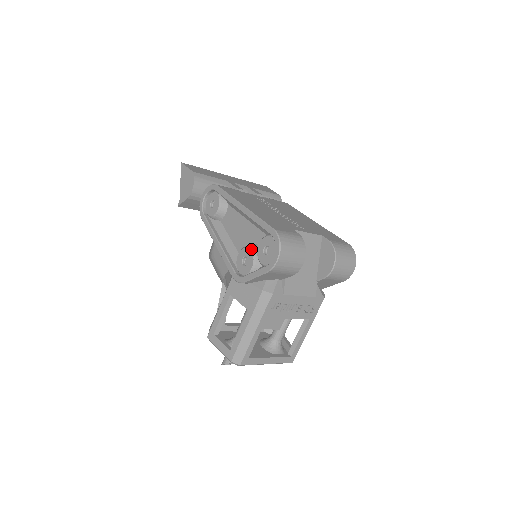
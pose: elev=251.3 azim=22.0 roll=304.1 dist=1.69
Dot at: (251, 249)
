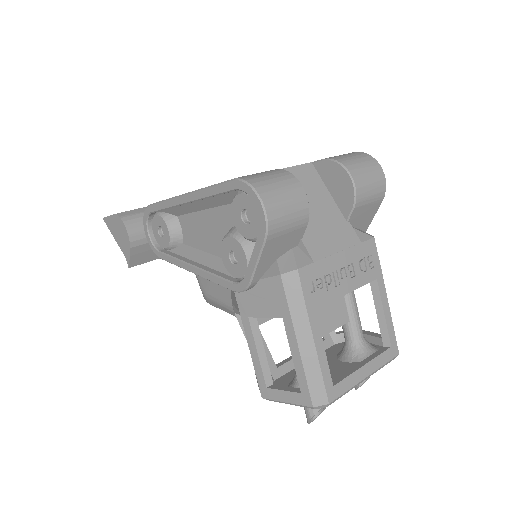
Dot at: (229, 235)
